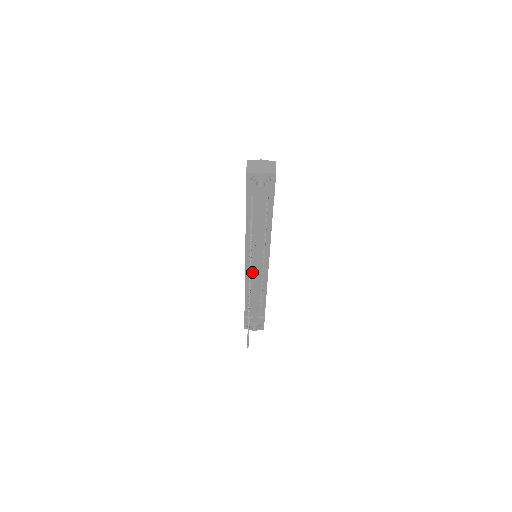
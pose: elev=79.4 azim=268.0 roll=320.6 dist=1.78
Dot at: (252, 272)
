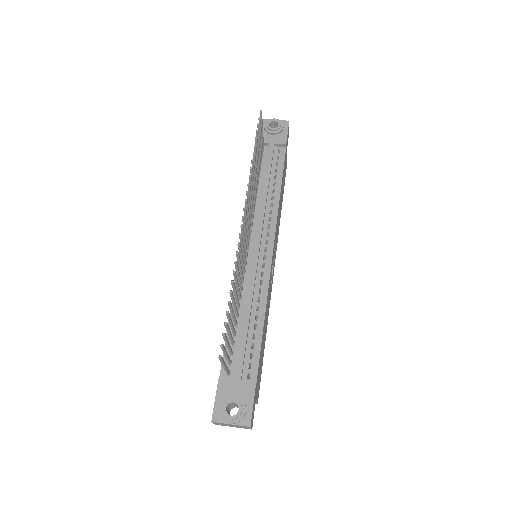
Dot at: (248, 264)
